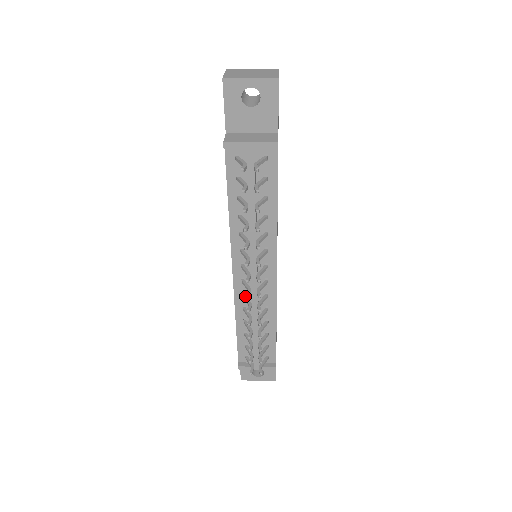
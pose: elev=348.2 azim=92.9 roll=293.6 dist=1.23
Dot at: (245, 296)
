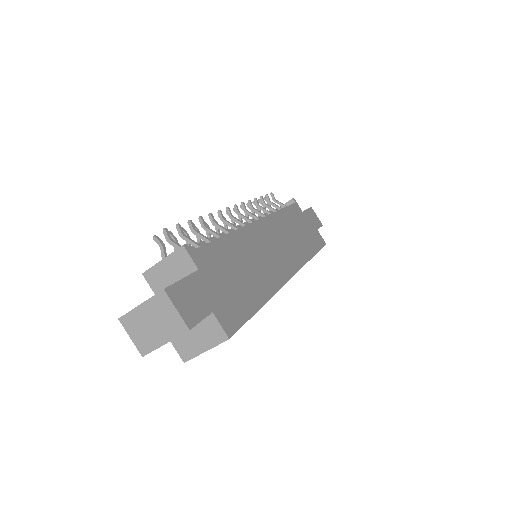
Dot at: occluded
